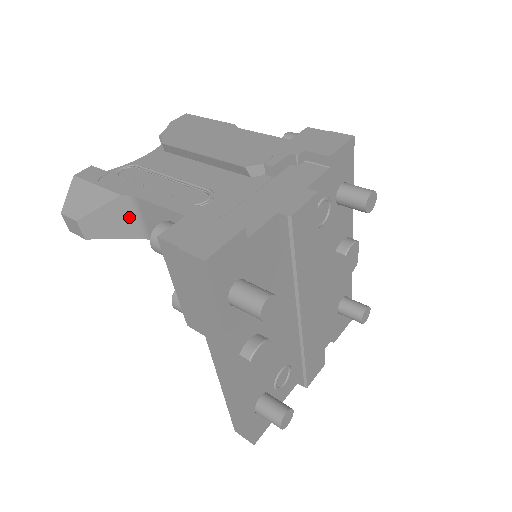
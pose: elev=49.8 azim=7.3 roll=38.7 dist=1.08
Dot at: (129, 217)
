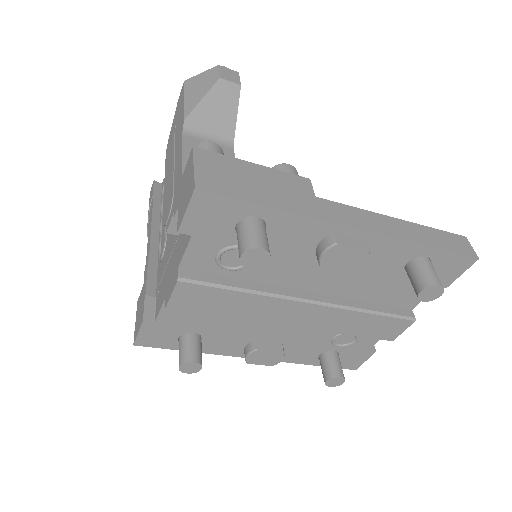
Dot at: occluded
